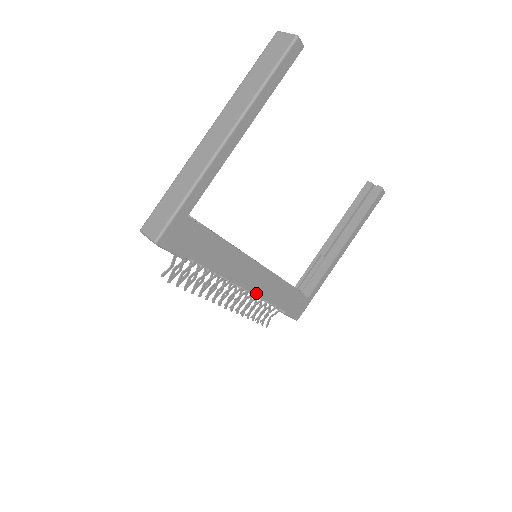
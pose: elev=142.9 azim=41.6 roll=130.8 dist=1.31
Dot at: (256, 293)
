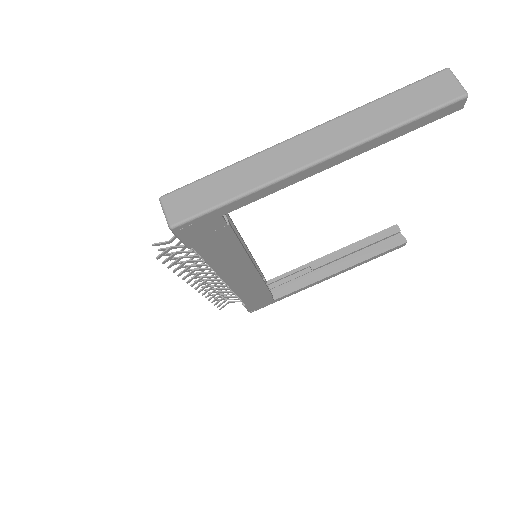
Dot at: (233, 288)
